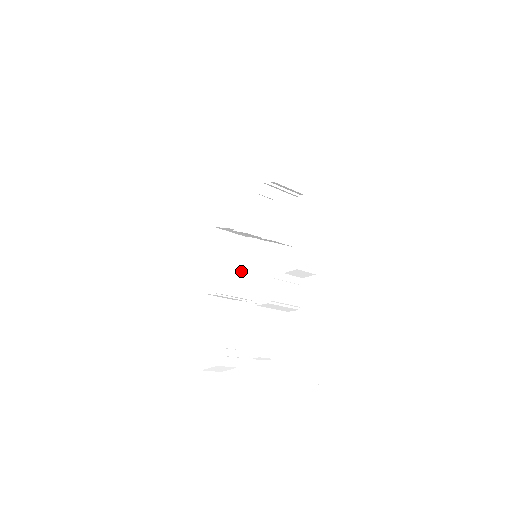
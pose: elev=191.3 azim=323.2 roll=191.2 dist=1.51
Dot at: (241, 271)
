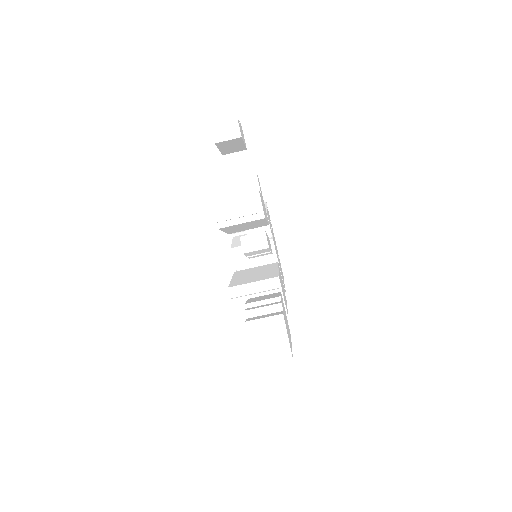
Dot at: (252, 275)
